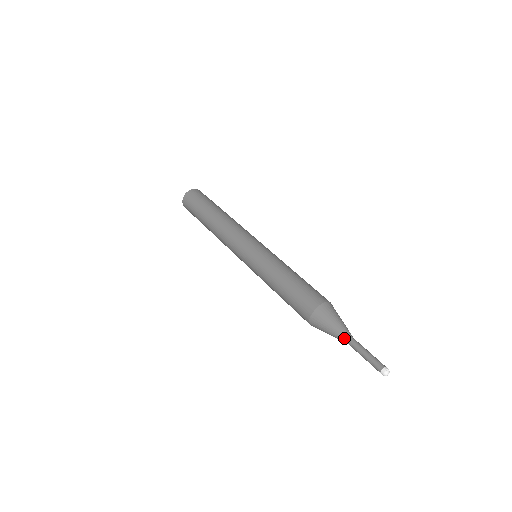
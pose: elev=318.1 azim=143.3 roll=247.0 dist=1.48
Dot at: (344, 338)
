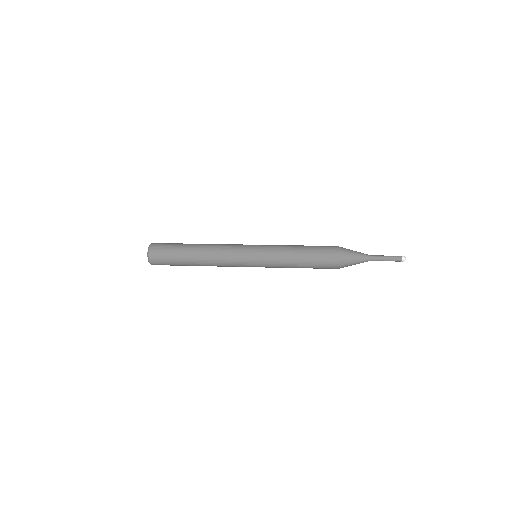
Dot at: (367, 255)
